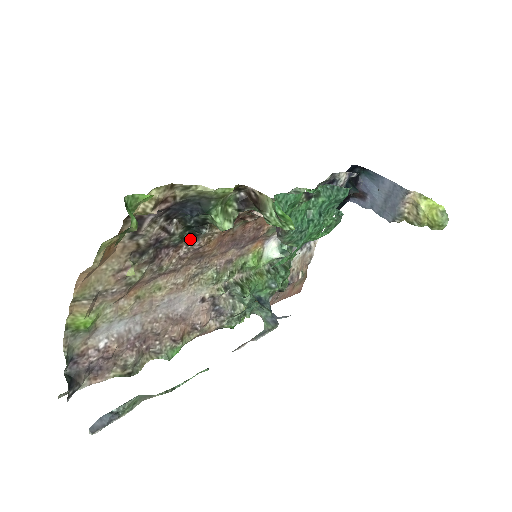
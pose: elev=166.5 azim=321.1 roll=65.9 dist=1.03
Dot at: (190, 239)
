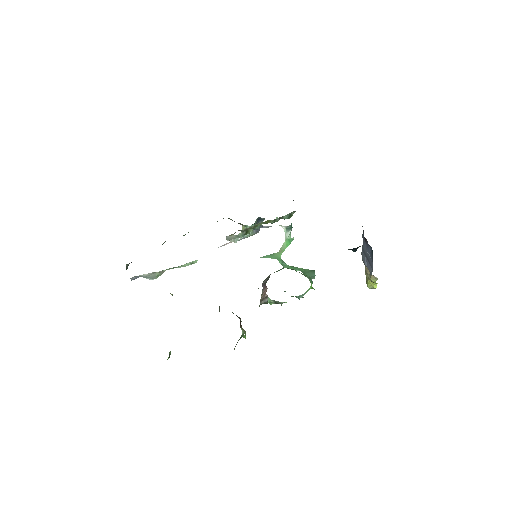
Dot at: occluded
